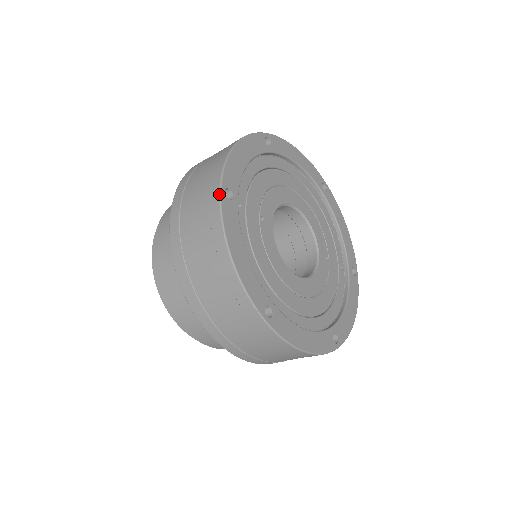
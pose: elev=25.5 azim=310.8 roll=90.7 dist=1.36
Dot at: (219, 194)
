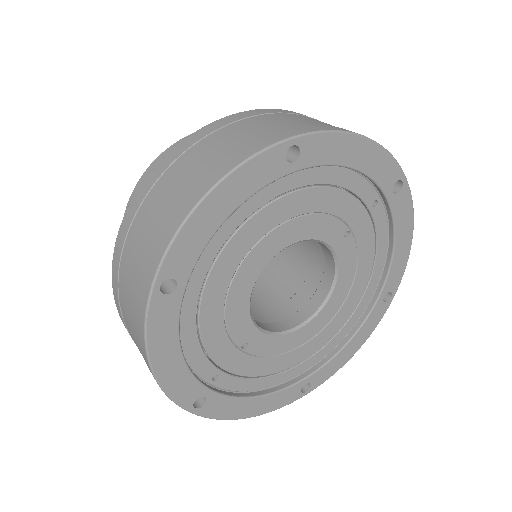
Dot at: occluded
